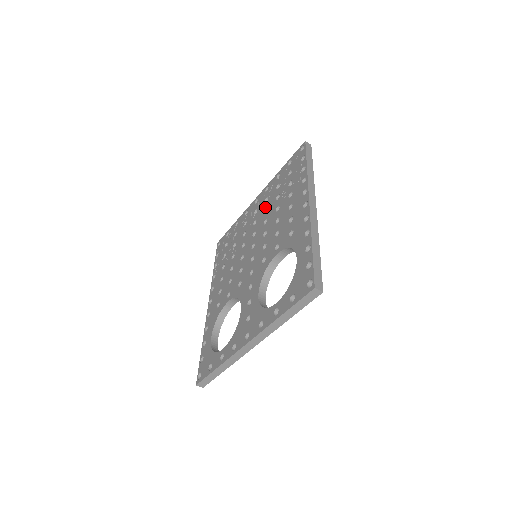
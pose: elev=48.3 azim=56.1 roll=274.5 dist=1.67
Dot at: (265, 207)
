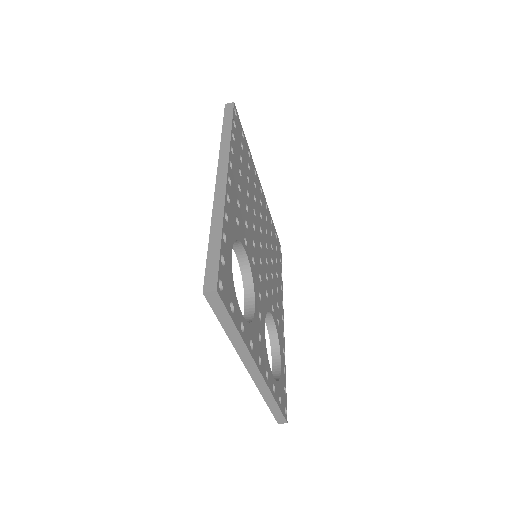
Dot at: occluded
